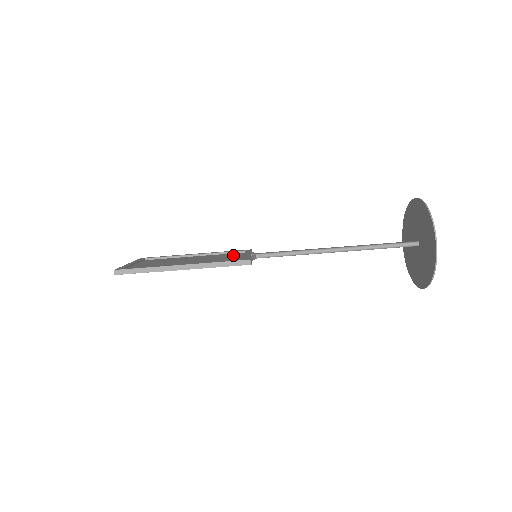
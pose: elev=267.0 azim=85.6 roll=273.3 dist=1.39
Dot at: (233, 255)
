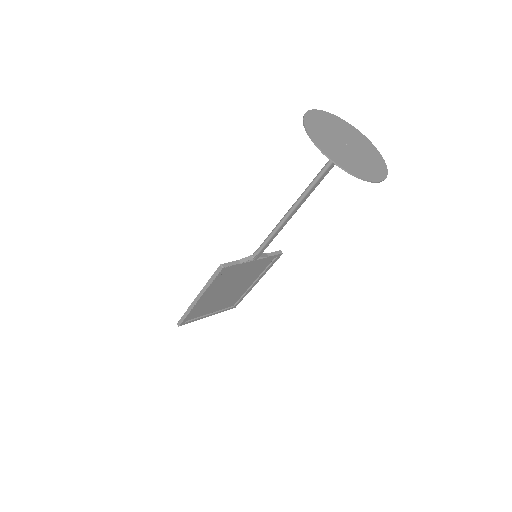
Dot at: (258, 265)
